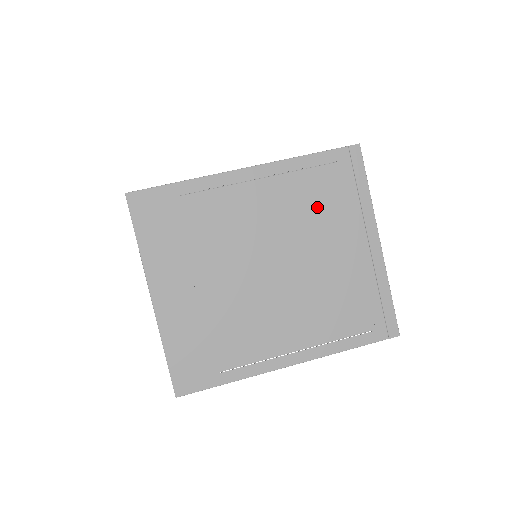
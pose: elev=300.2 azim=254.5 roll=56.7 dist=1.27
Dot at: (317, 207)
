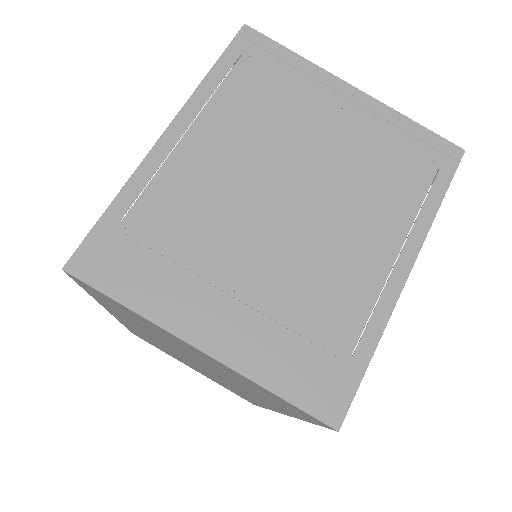
Dot at: (267, 108)
